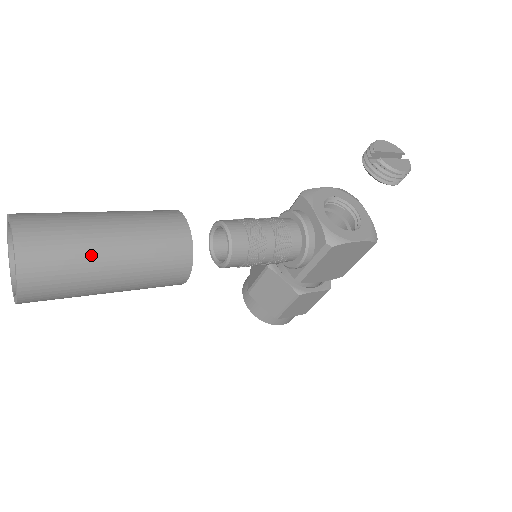
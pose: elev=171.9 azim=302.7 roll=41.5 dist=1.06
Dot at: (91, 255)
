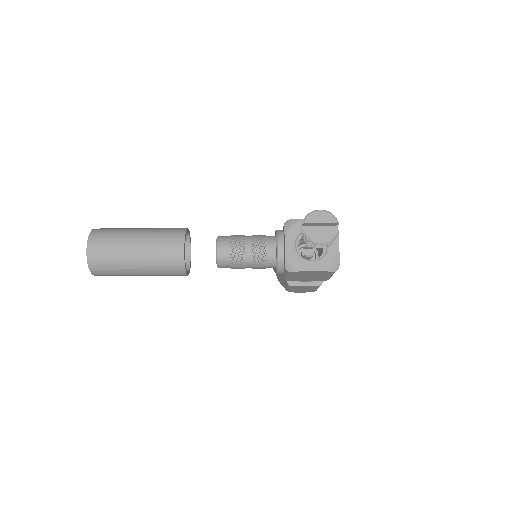
Dot at: (124, 262)
